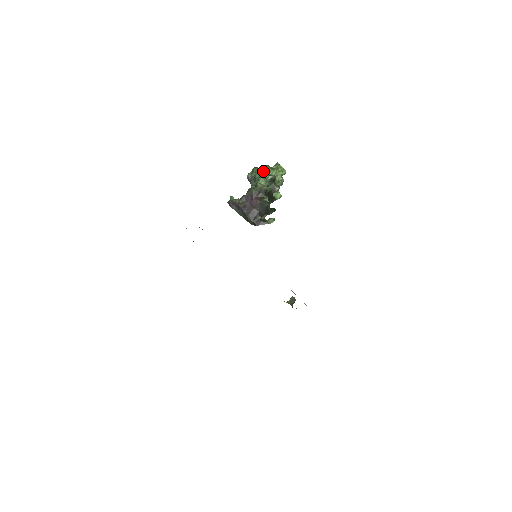
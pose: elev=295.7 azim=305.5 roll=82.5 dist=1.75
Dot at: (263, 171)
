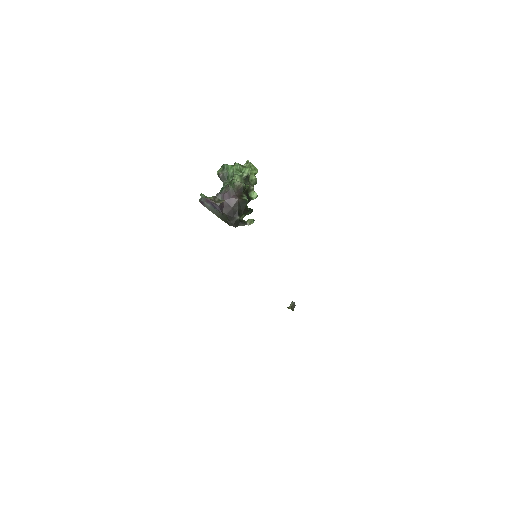
Dot at: (236, 168)
